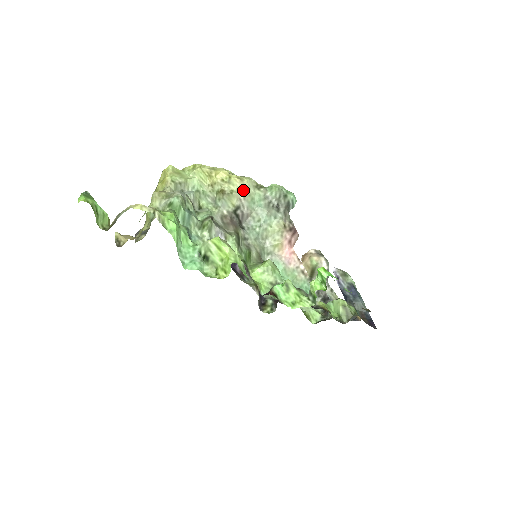
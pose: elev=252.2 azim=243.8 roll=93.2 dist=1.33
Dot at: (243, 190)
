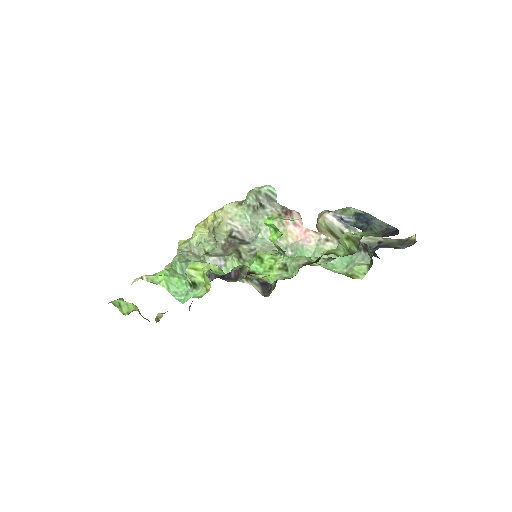
Dot at: (227, 215)
